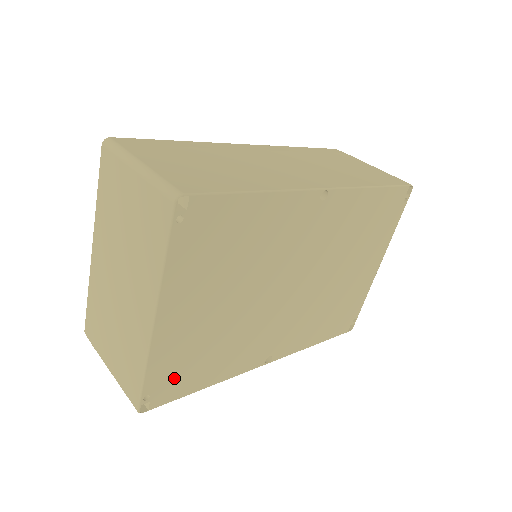
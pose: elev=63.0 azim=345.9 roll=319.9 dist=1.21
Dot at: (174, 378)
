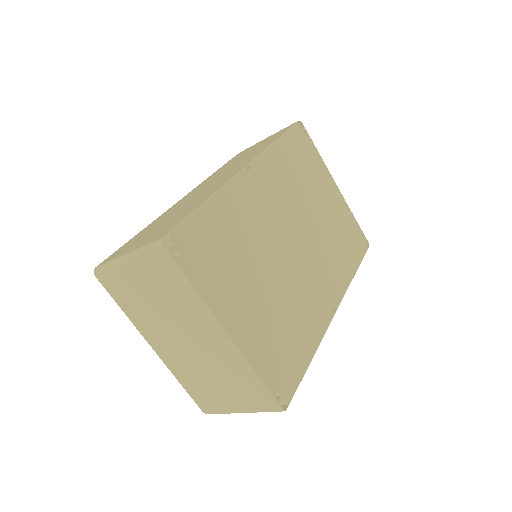
Dot at: (282, 368)
